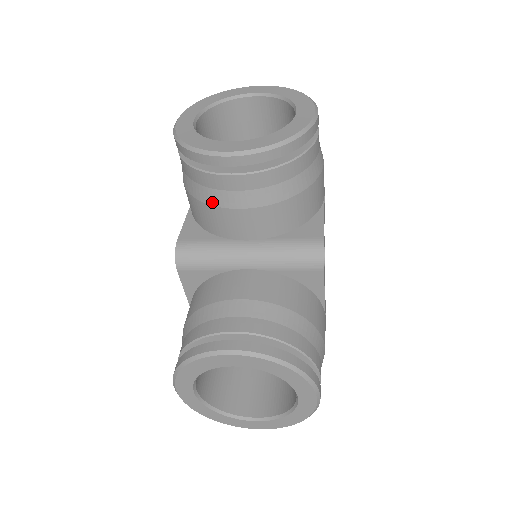
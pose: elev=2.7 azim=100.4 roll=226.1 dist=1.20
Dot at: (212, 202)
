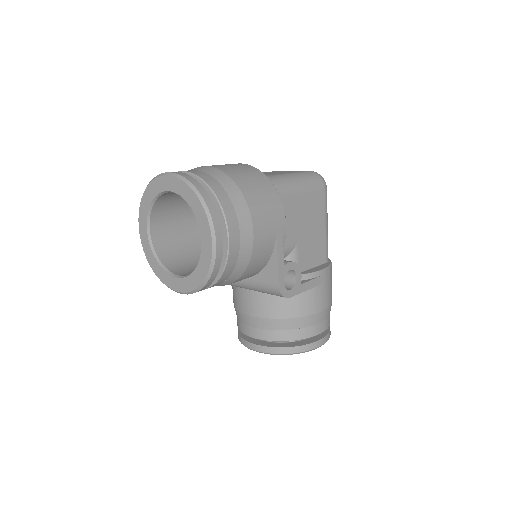
Dot at: occluded
